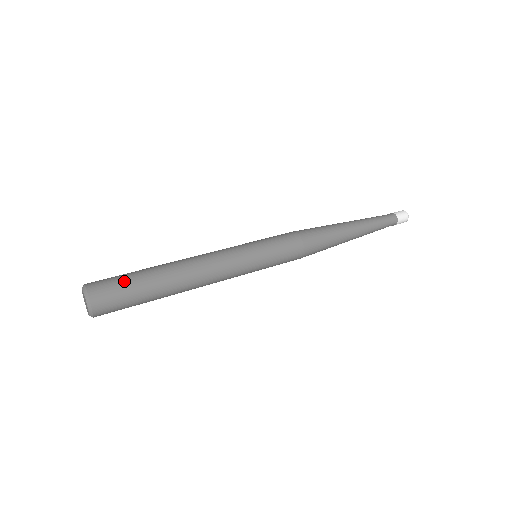
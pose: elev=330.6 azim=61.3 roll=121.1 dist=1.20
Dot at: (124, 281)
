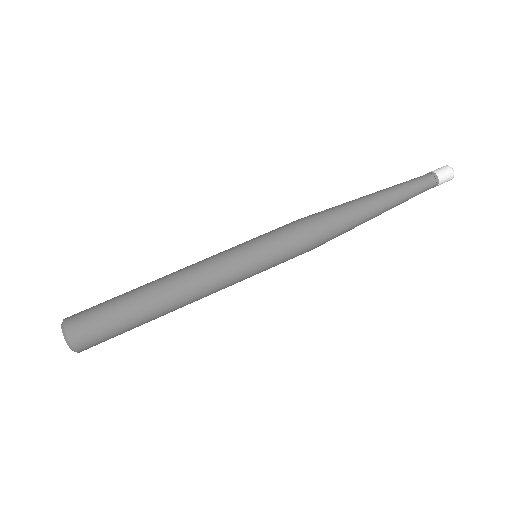
Dot at: (103, 315)
